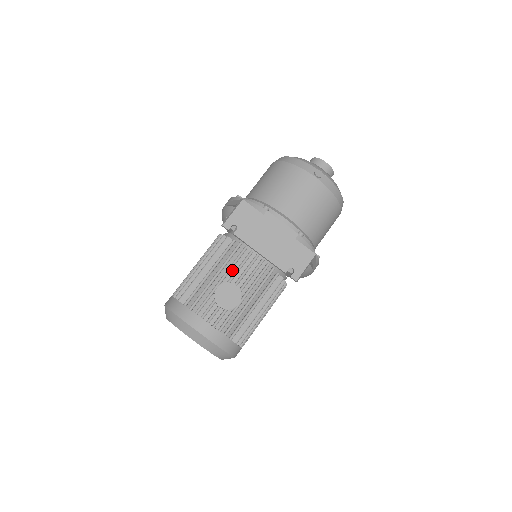
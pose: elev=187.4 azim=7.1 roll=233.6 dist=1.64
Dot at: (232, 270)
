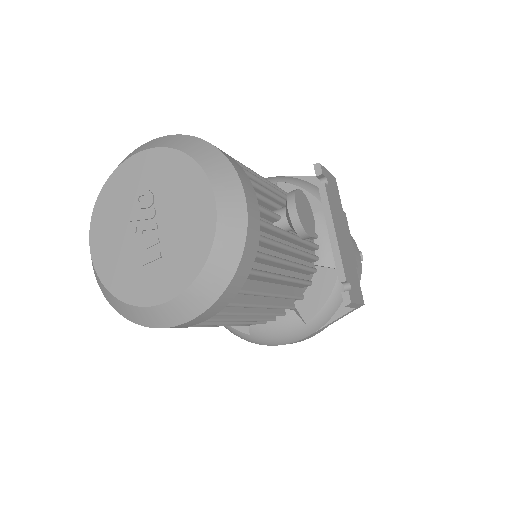
Dot at: occluded
